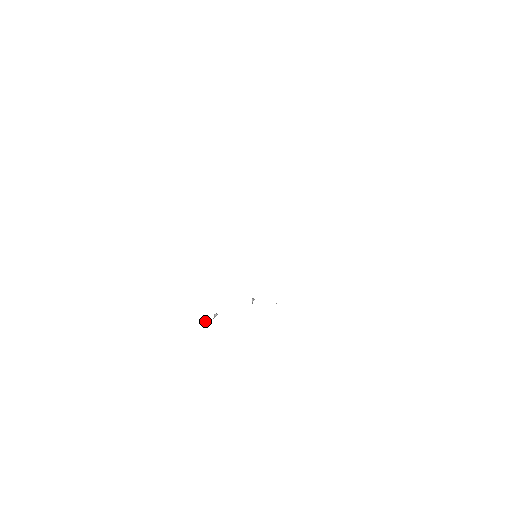
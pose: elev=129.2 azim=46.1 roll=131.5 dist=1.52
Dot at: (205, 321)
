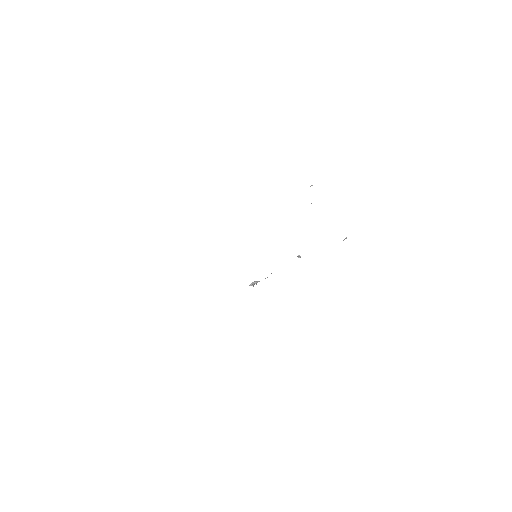
Dot at: (249, 285)
